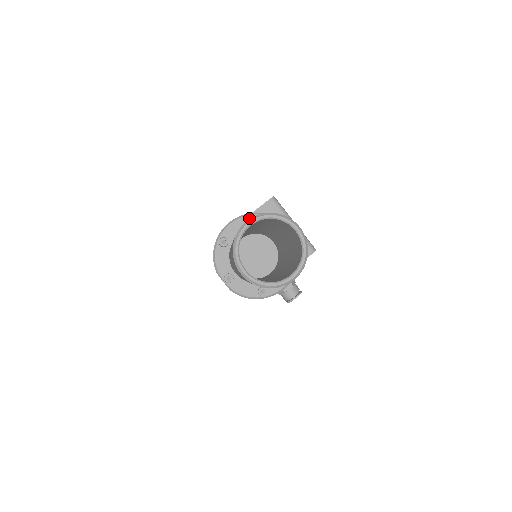
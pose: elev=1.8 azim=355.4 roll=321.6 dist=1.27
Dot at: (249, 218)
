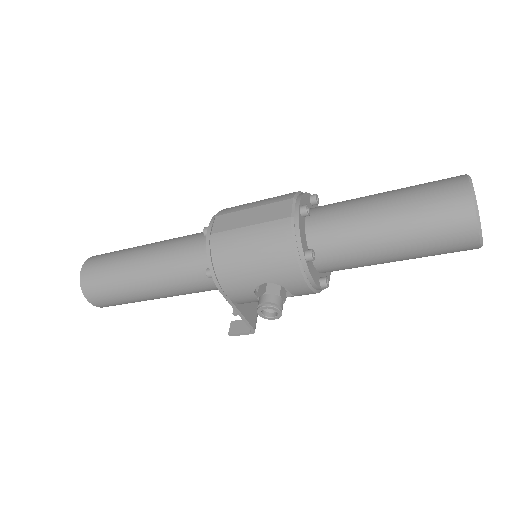
Dot at: occluded
